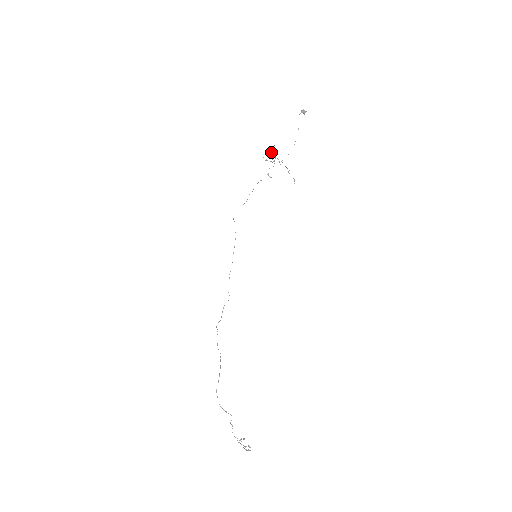
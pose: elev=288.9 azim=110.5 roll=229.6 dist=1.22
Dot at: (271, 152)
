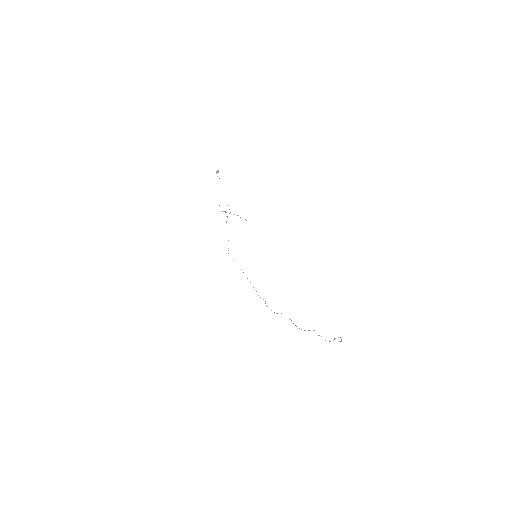
Dot at: occluded
